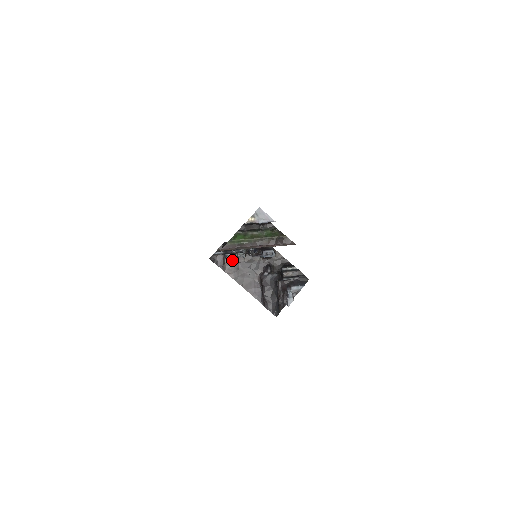
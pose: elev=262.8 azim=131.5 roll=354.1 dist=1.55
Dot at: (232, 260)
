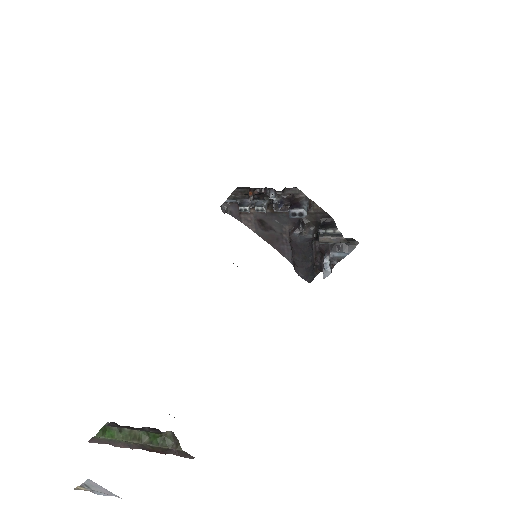
Dot at: (251, 209)
